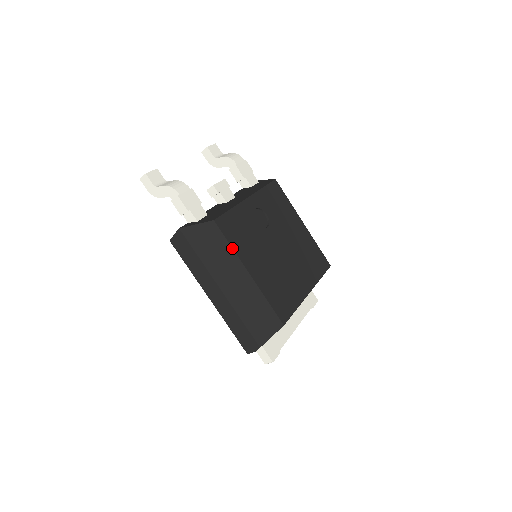
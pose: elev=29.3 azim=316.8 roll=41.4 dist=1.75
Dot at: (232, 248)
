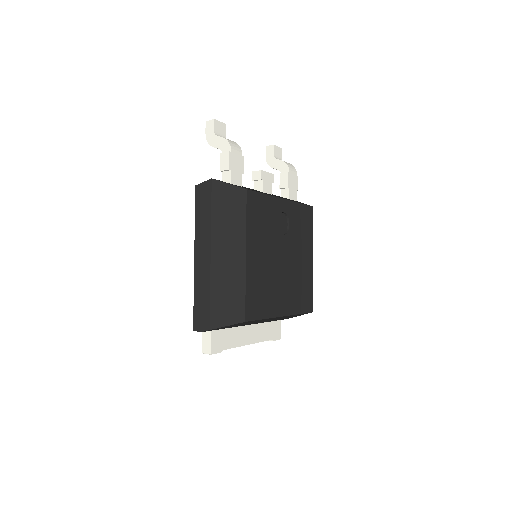
Dot at: (246, 223)
